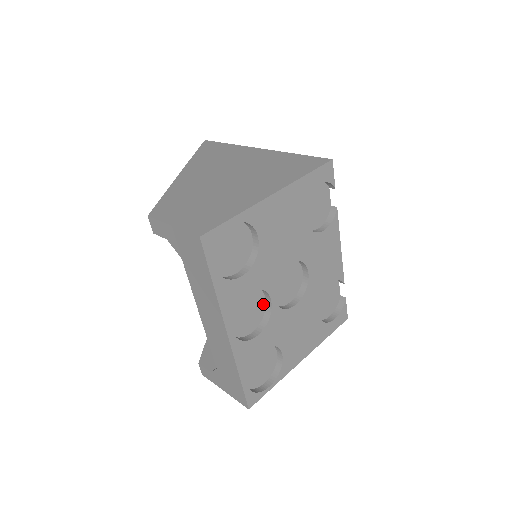
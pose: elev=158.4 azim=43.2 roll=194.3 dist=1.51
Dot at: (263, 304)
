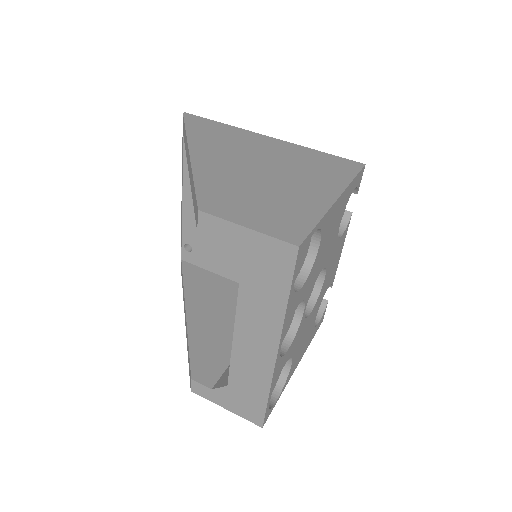
Dot at: (293, 314)
